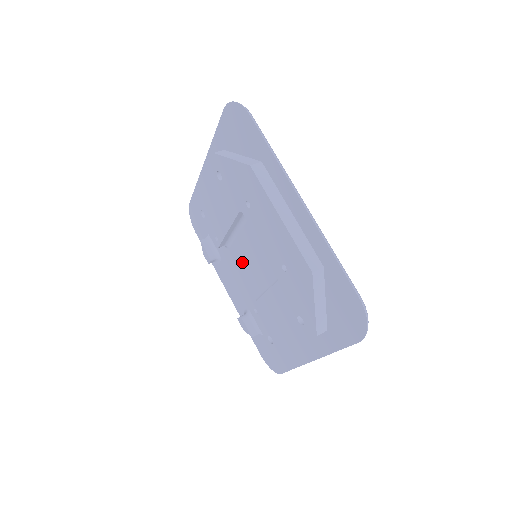
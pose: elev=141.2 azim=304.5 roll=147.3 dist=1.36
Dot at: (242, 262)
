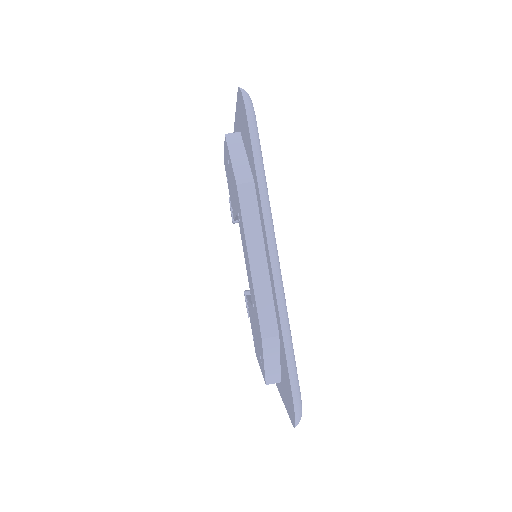
Dot at: occluded
